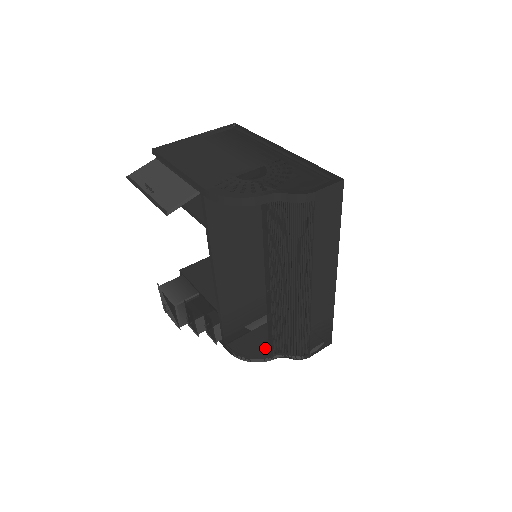
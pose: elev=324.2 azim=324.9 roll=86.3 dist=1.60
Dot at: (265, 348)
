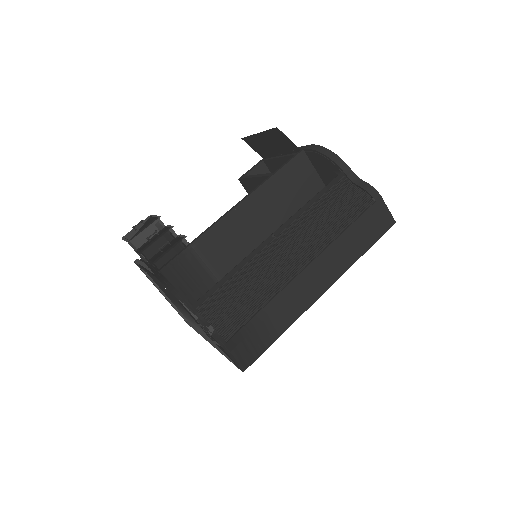
Dot at: occluded
